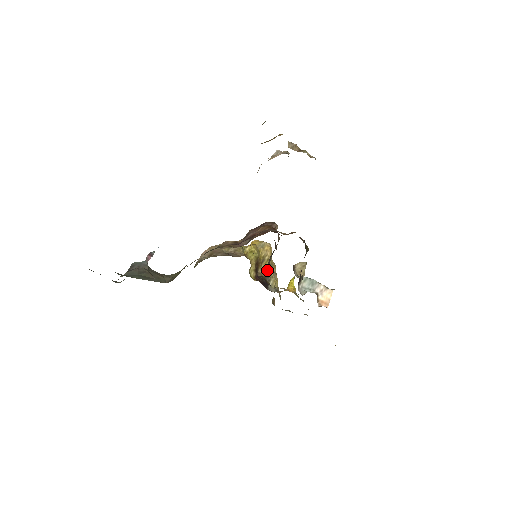
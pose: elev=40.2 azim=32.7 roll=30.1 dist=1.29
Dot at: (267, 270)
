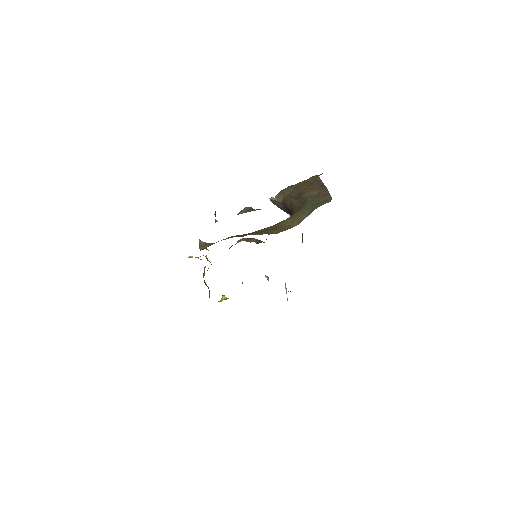
Dot at: (205, 282)
